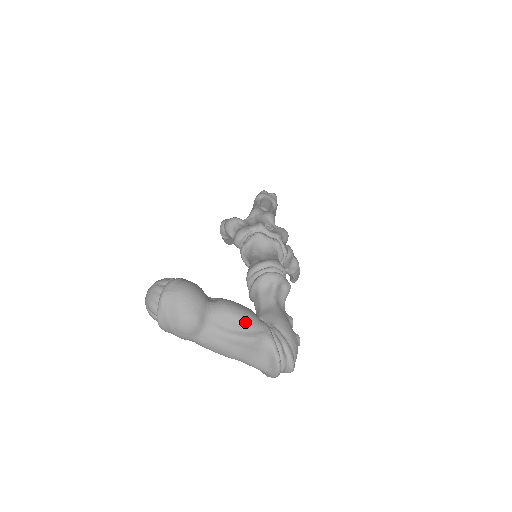
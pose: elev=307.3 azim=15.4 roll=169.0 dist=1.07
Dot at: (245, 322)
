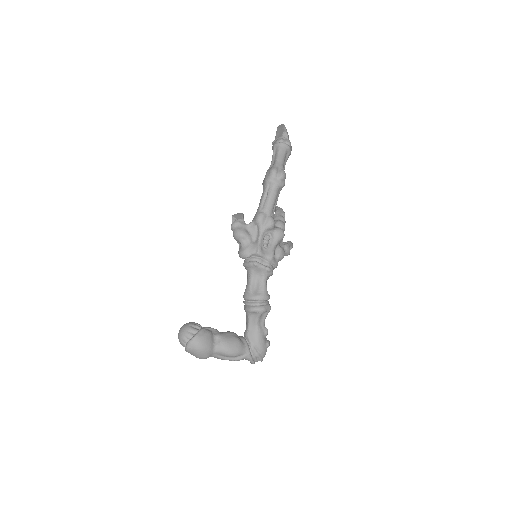
Dot at: (234, 356)
